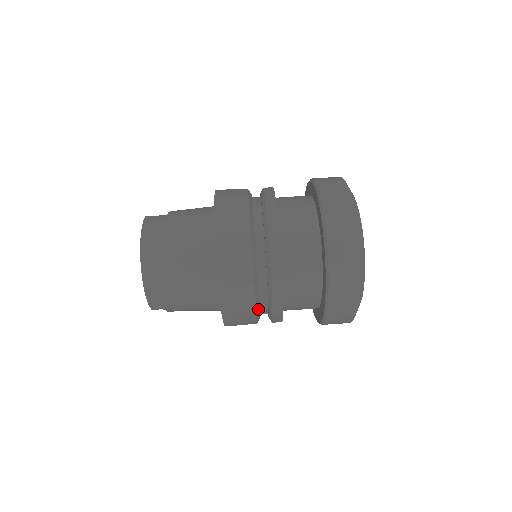
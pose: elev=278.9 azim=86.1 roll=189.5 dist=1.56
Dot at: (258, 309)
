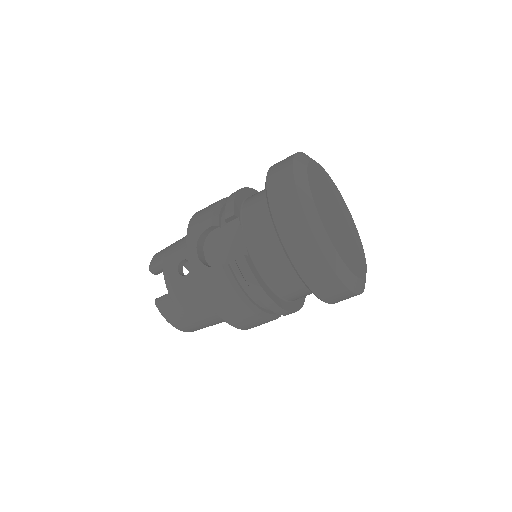
Dot at: occluded
